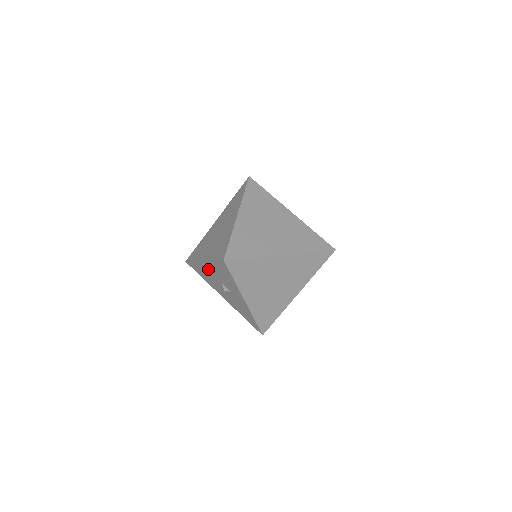
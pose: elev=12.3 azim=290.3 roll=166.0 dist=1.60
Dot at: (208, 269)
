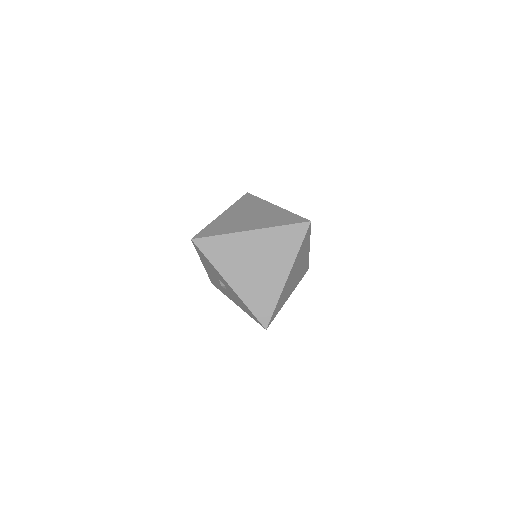
Dot at: (209, 271)
